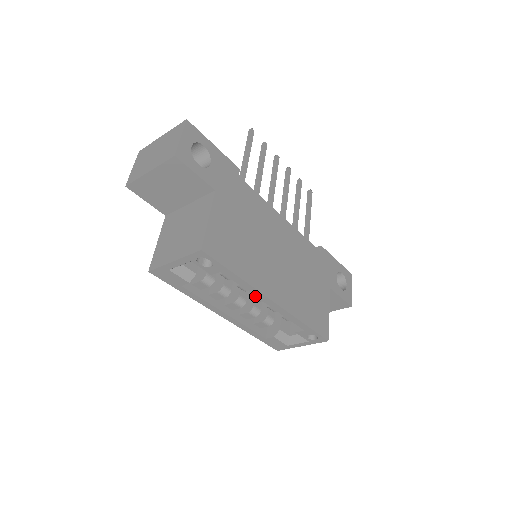
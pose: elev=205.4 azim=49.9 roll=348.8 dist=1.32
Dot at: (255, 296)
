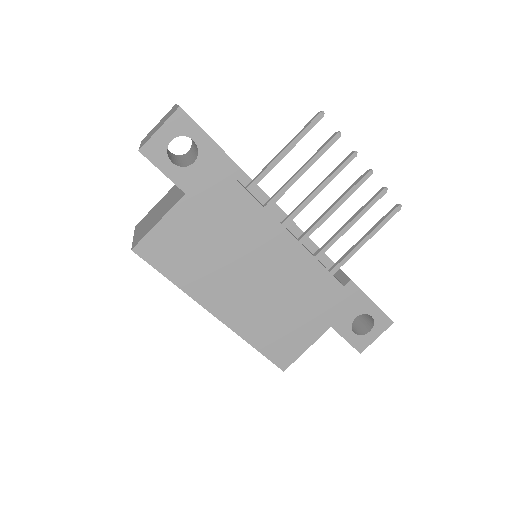
Dot at: occluded
